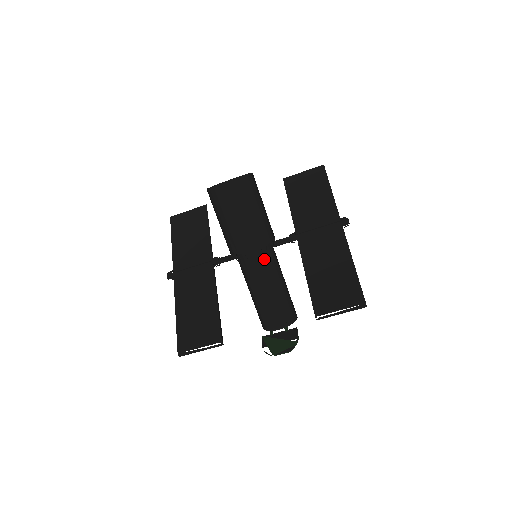
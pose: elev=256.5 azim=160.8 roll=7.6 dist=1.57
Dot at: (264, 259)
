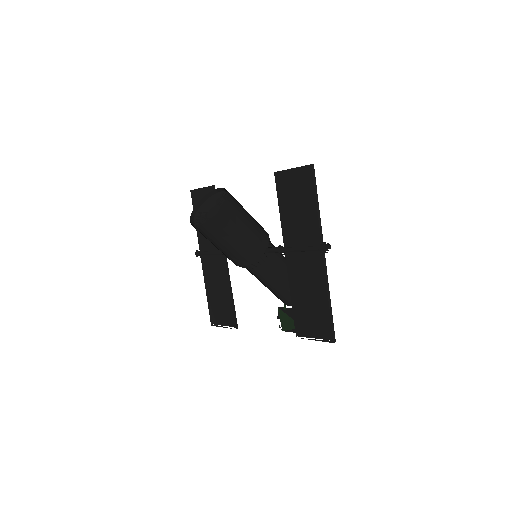
Dot at: (258, 268)
